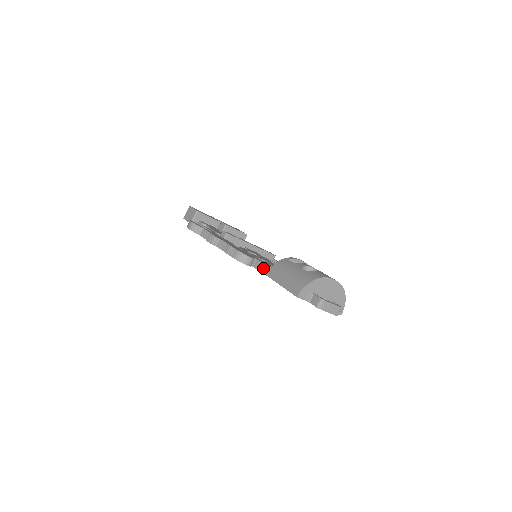
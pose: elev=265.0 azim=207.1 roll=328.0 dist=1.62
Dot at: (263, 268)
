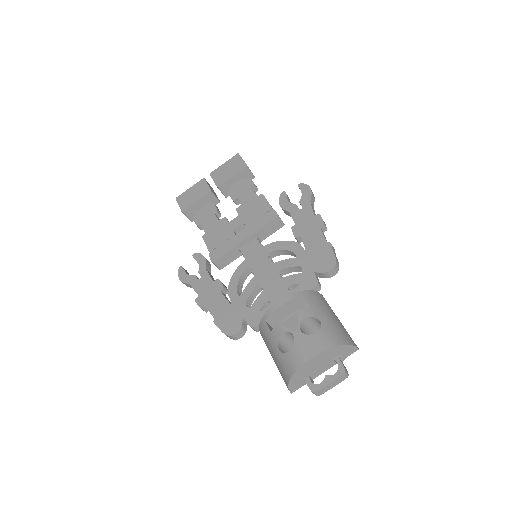
Dot at: (256, 329)
